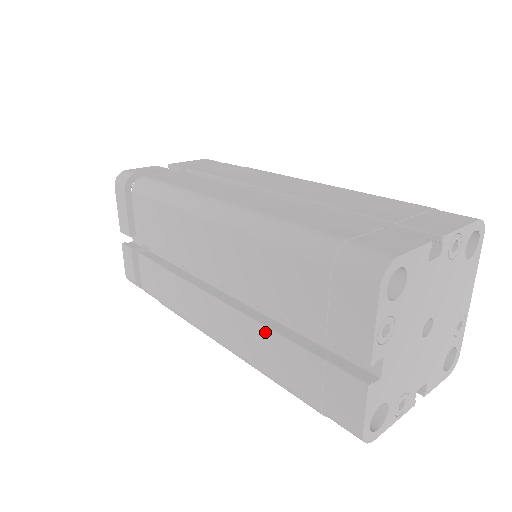
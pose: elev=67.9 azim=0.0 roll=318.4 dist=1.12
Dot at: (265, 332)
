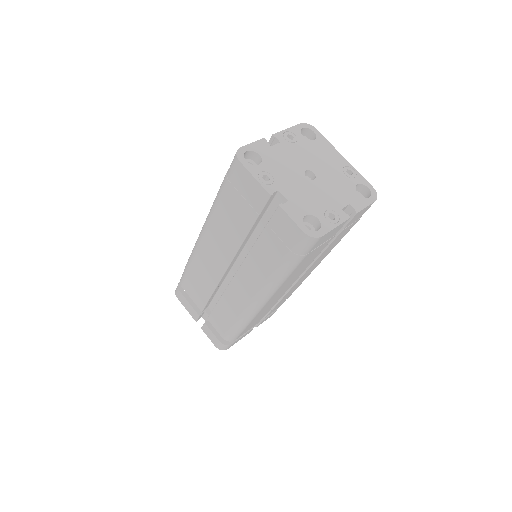
Dot at: (251, 254)
